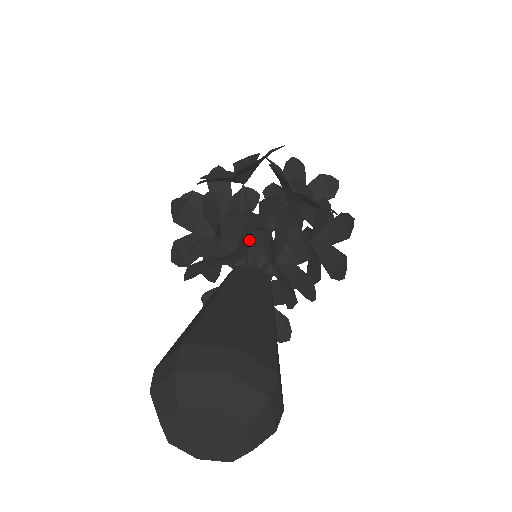
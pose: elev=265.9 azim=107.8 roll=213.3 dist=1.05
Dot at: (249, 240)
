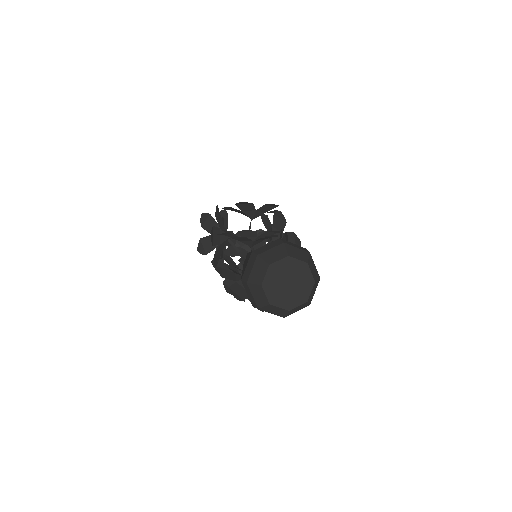
Dot at: (227, 262)
